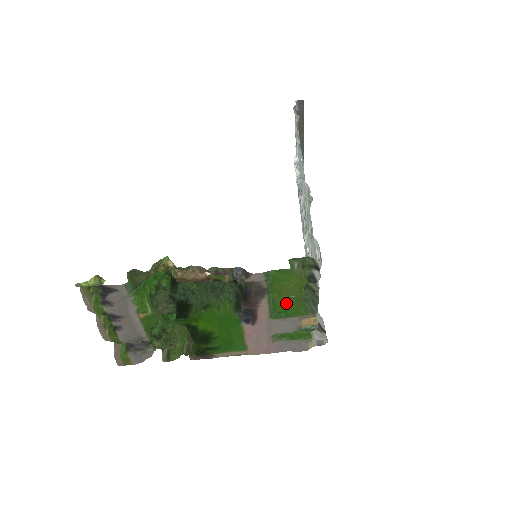
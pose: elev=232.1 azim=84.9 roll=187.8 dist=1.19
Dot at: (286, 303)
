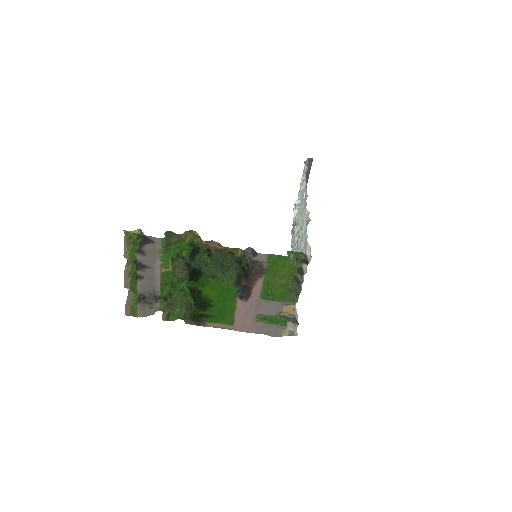
Dot at: (276, 287)
